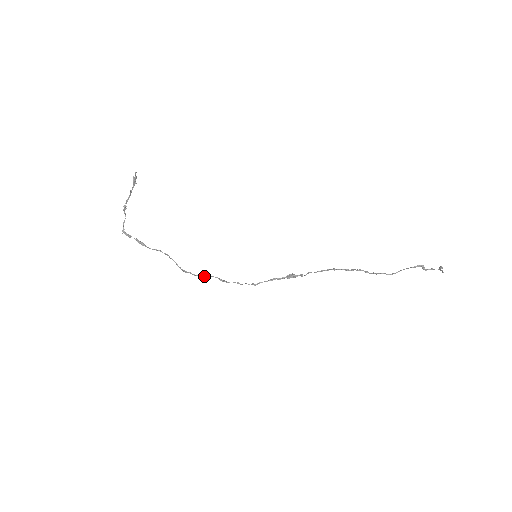
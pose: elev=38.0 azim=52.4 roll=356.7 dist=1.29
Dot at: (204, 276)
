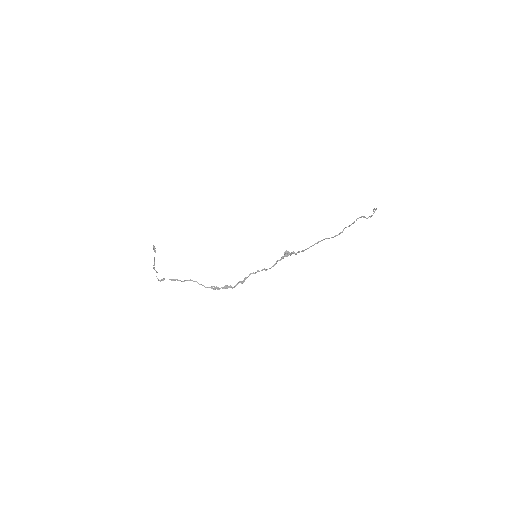
Dot at: (229, 286)
